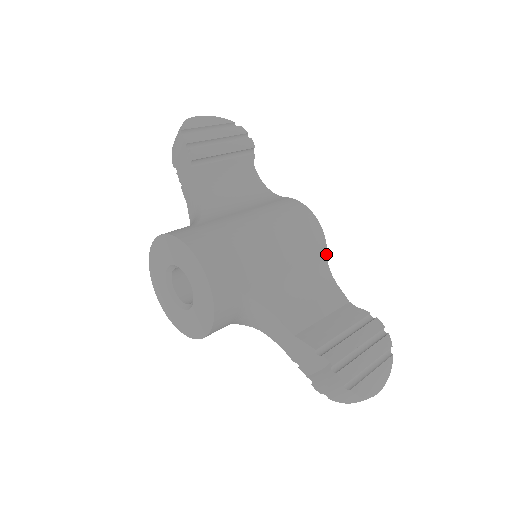
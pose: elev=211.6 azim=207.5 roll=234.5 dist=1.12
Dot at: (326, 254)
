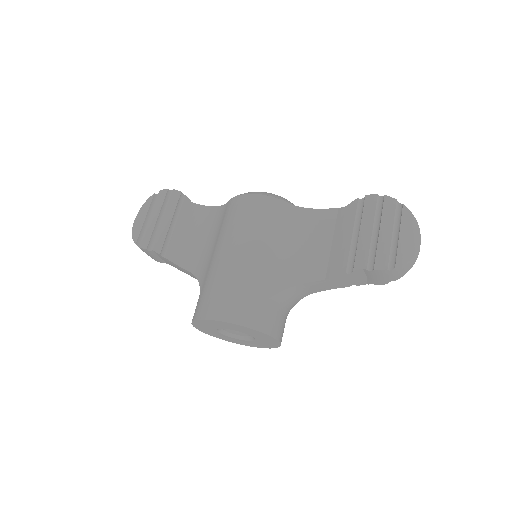
Dot at: (288, 204)
